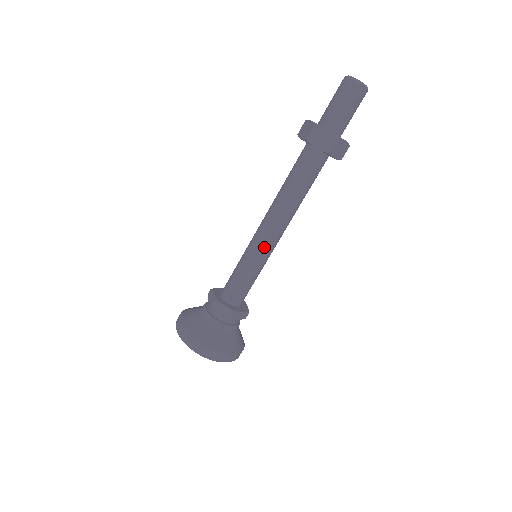
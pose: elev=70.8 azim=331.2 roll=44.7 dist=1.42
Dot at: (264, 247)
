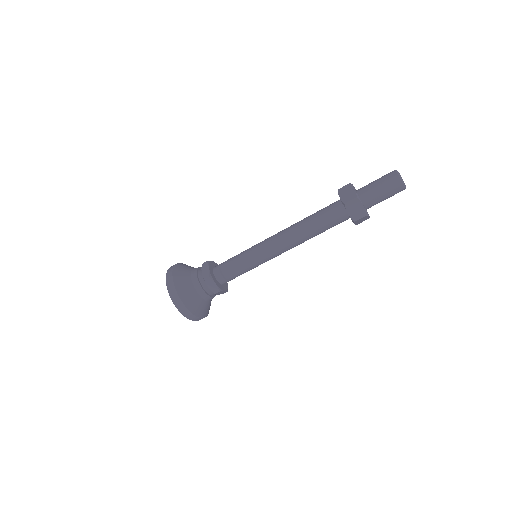
Dot at: (263, 247)
